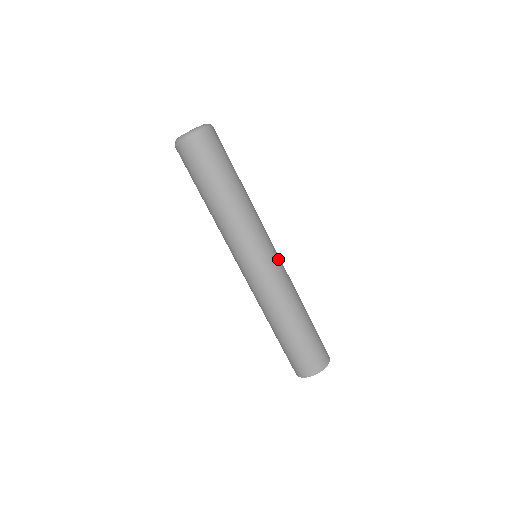
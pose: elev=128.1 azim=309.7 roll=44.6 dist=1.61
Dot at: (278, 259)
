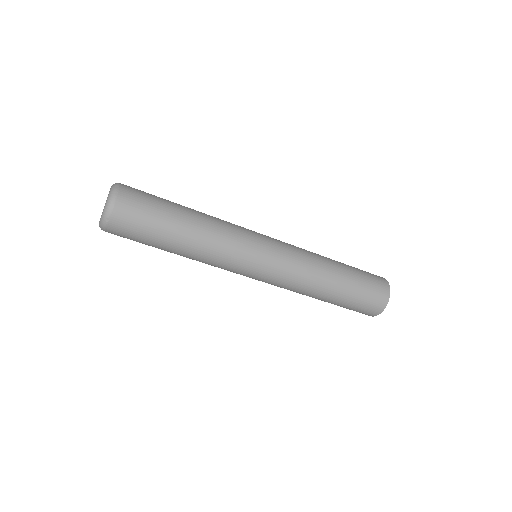
Dot at: occluded
